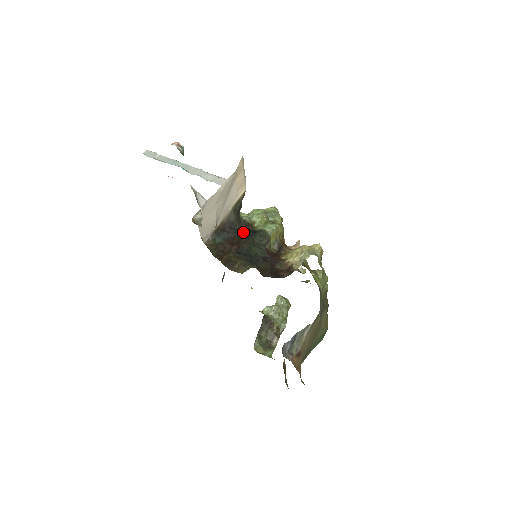
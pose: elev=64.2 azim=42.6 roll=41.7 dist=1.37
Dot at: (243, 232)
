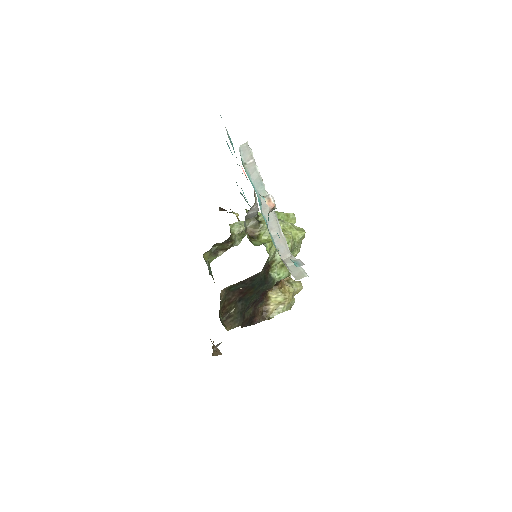
Dot at: (257, 282)
